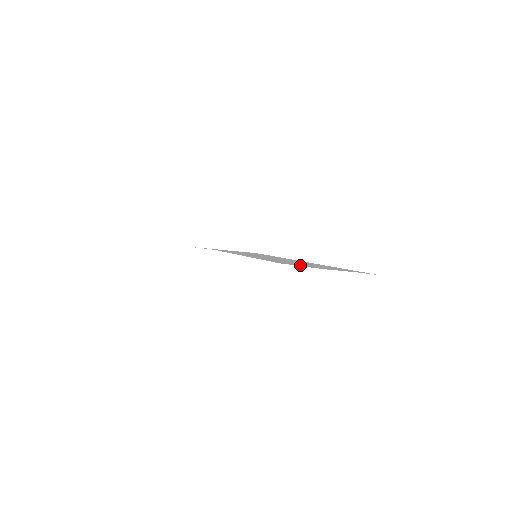
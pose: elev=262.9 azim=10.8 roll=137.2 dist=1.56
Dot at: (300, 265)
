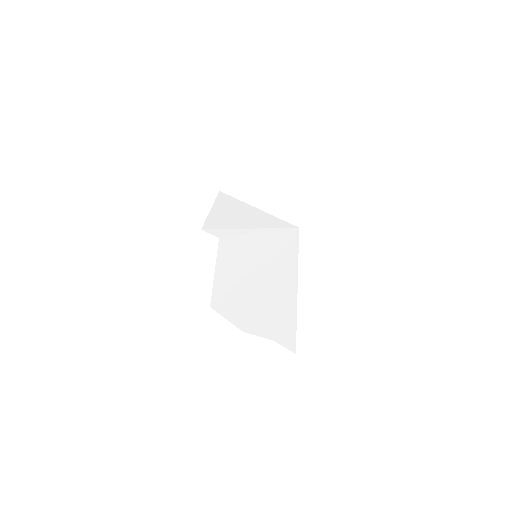
Dot at: (233, 314)
